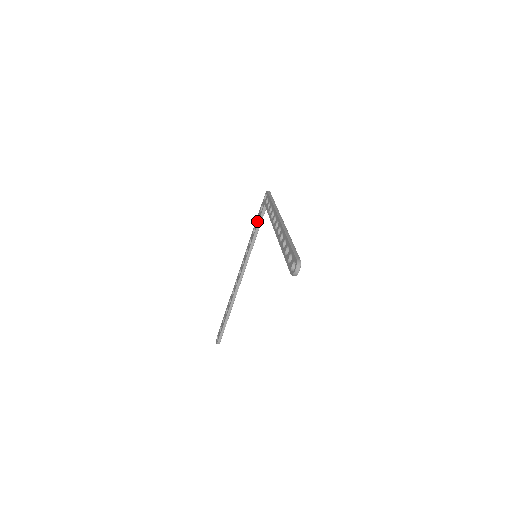
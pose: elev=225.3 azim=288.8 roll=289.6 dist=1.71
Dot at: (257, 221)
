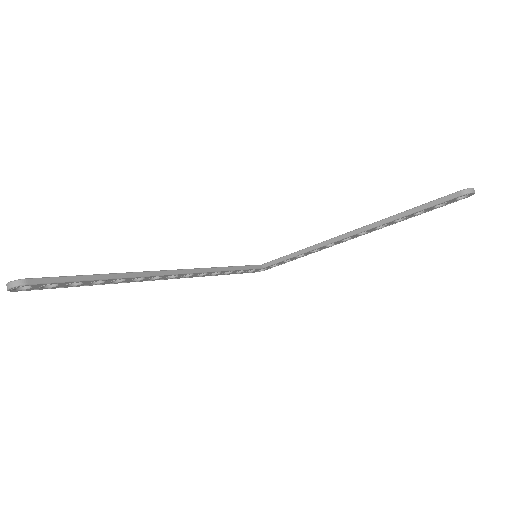
Dot at: occluded
